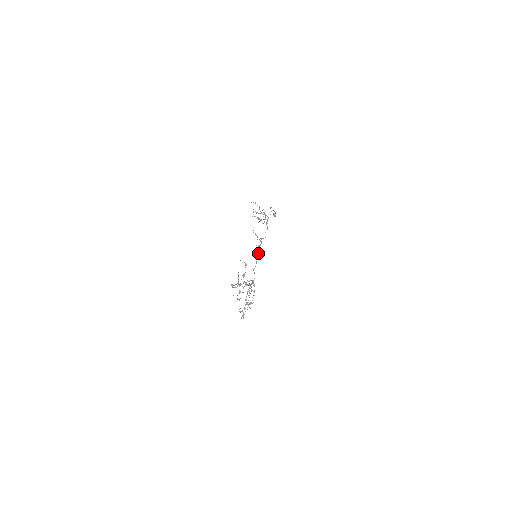
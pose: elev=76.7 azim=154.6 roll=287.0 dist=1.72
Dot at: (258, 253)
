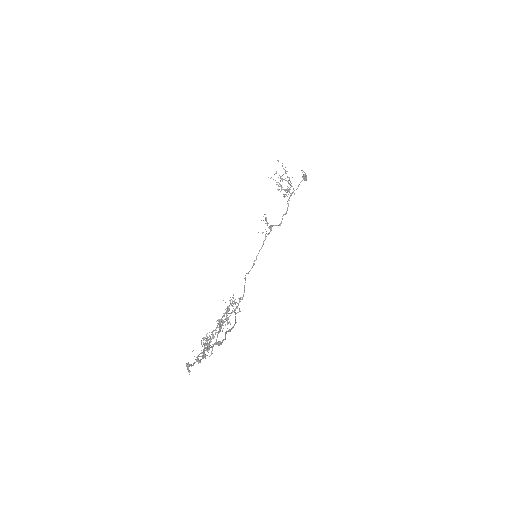
Dot at: (261, 247)
